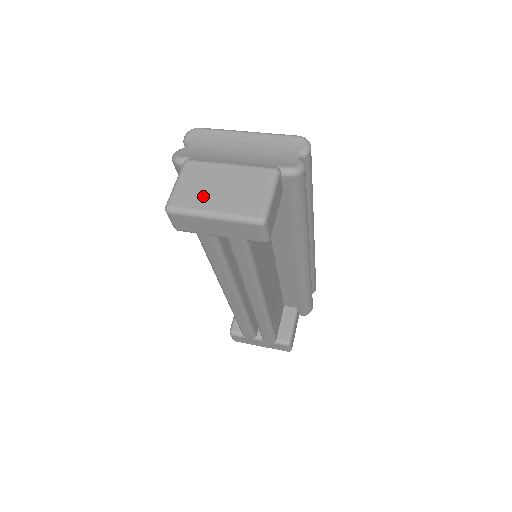
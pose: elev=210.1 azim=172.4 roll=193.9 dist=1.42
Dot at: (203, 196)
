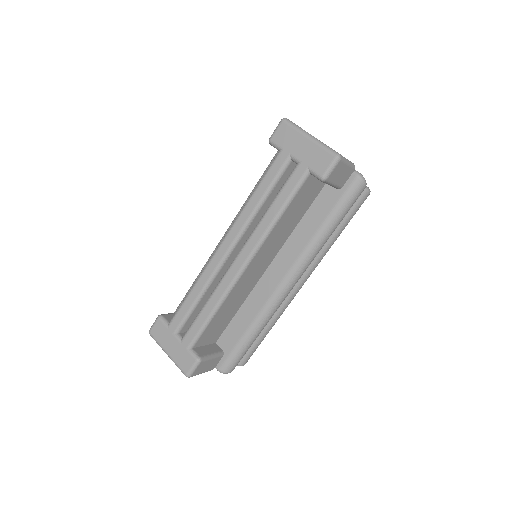
Dot at: occluded
